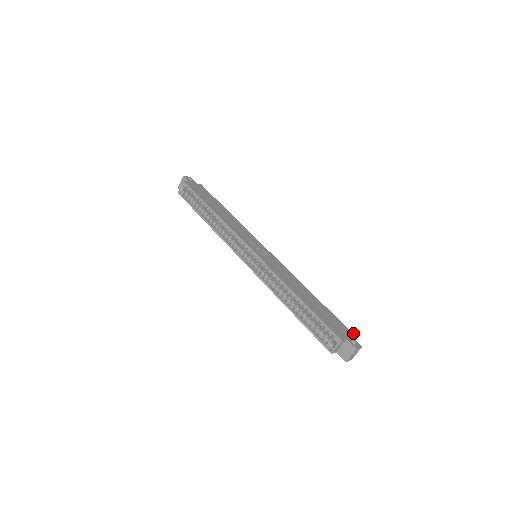
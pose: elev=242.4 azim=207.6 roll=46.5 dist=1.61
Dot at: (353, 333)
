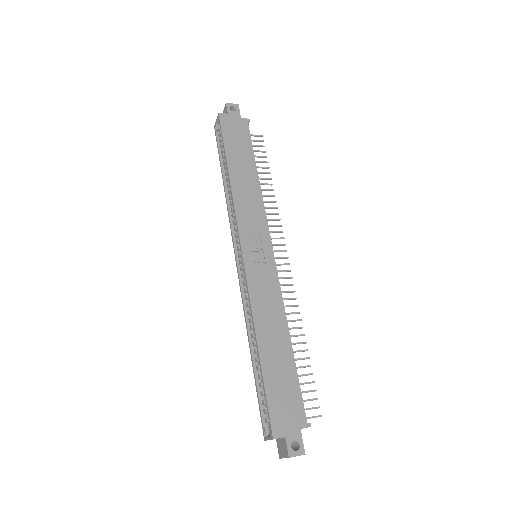
Dot at: (310, 426)
